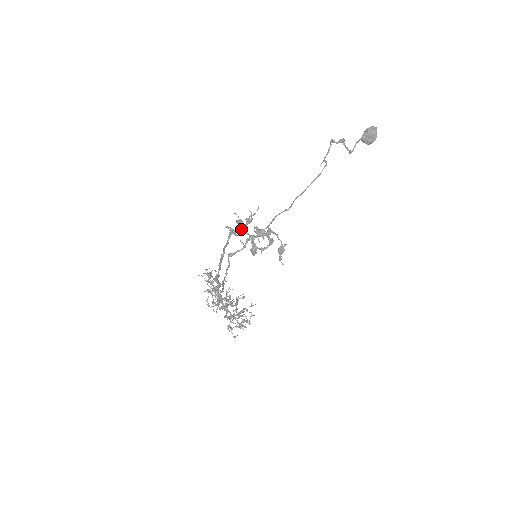
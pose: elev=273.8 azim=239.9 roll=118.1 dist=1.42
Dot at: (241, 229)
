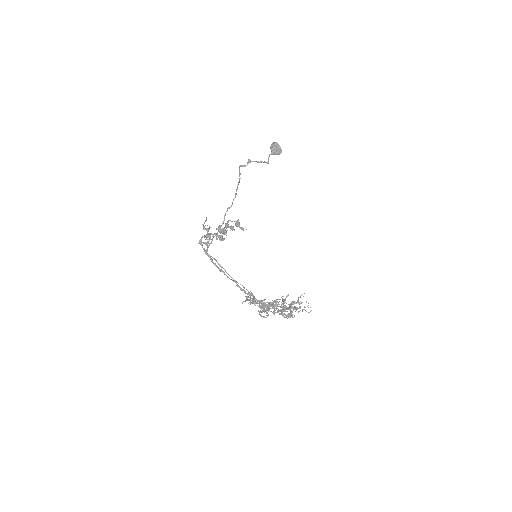
Dot at: (205, 236)
